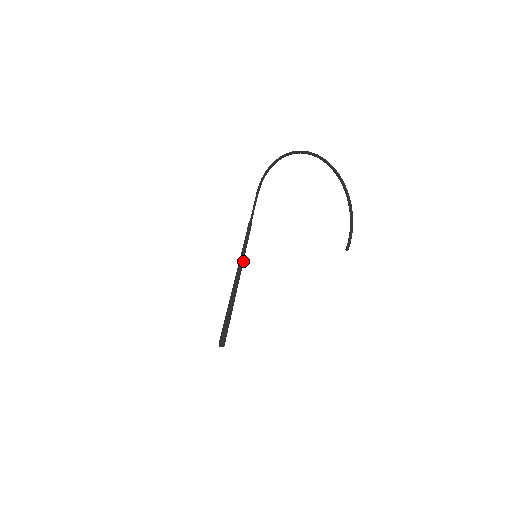
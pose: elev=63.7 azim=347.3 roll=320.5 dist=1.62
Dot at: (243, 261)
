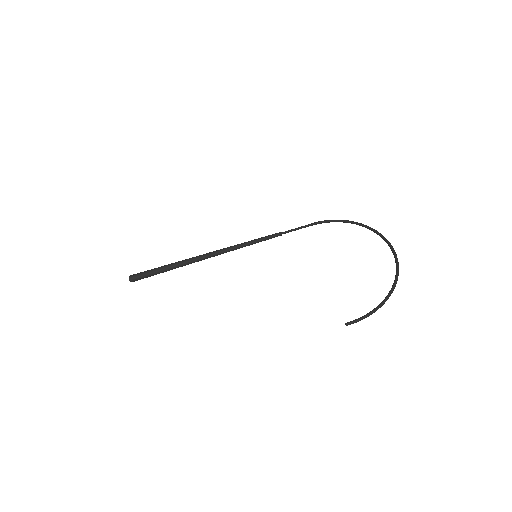
Dot at: (238, 248)
